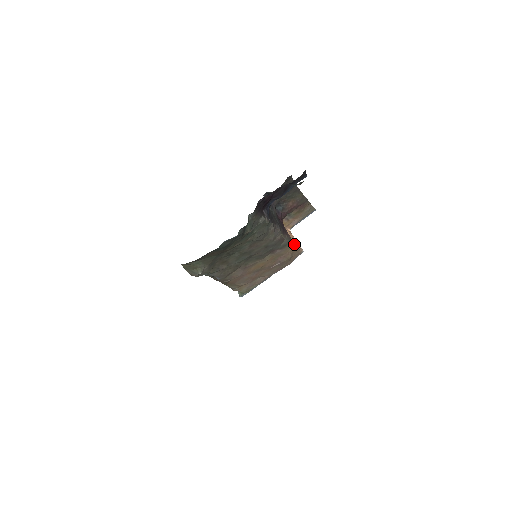
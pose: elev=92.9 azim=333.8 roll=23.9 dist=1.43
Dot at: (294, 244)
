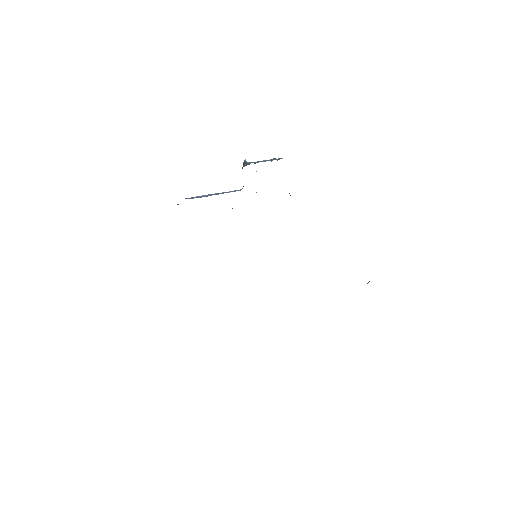
Dot at: occluded
